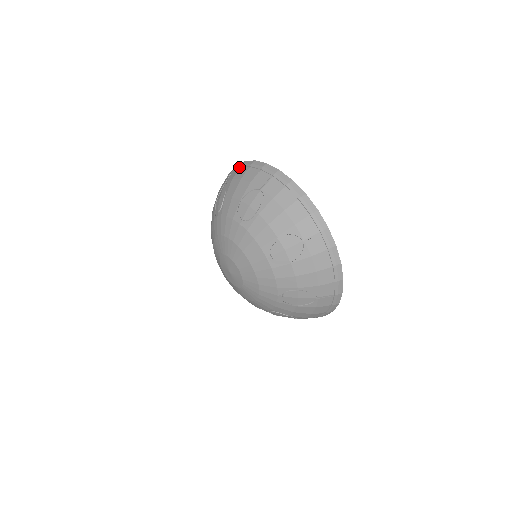
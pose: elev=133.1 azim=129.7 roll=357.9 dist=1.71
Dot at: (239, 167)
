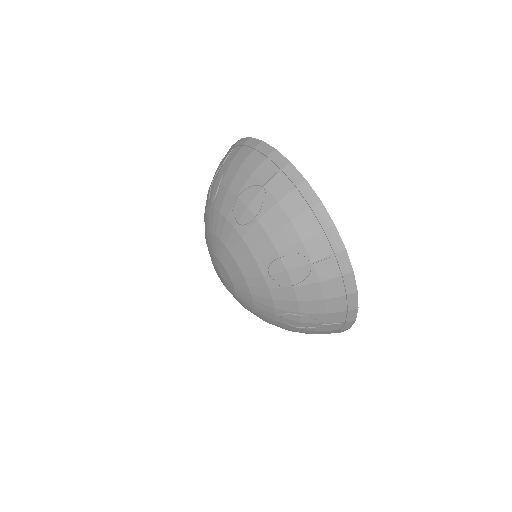
Dot at: (242, 144)
